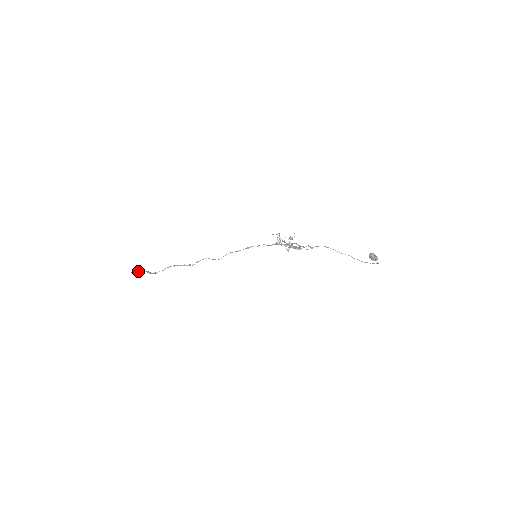
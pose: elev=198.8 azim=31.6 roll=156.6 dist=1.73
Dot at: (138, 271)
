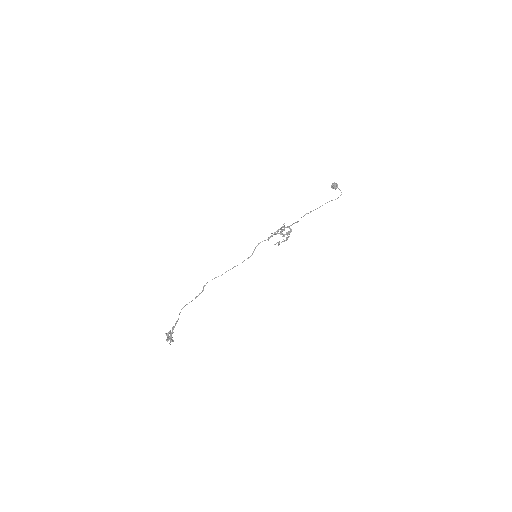
Dot at: (171, 337)
